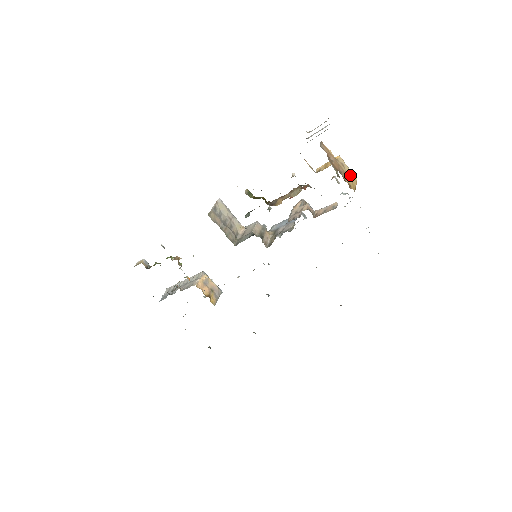
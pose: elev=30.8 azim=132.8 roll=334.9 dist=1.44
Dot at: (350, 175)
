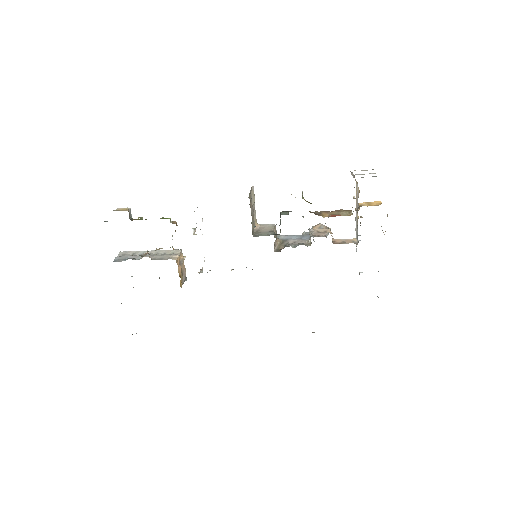
Dot at: occluded
